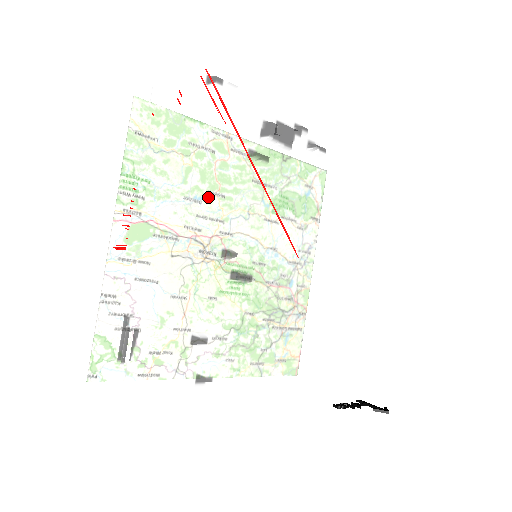
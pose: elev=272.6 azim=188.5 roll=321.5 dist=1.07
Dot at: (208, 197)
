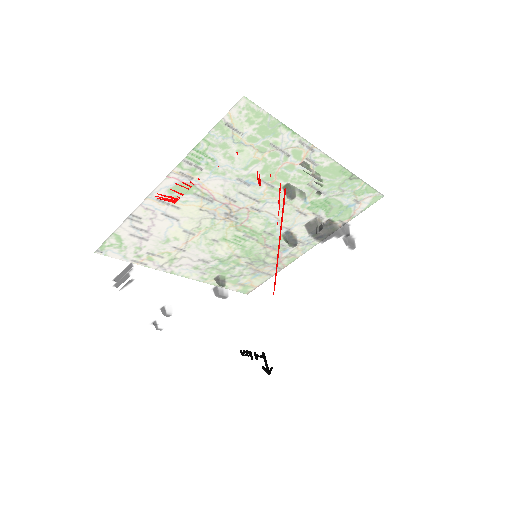
Dot at: (228, 249)
